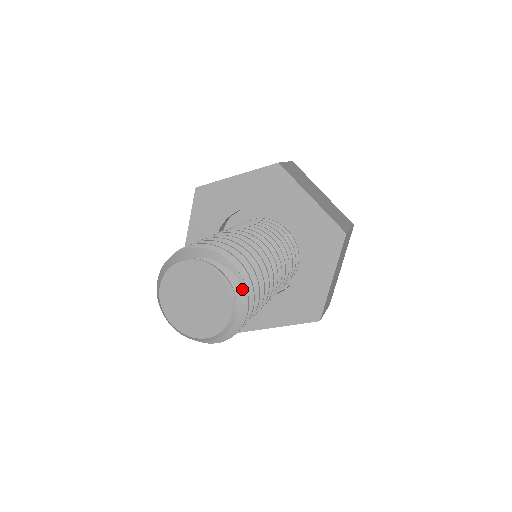
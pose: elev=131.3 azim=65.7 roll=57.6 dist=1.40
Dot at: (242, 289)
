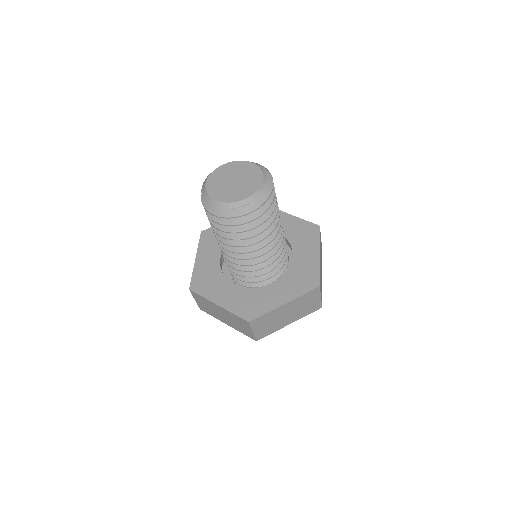
Dot at: (267, 171)
